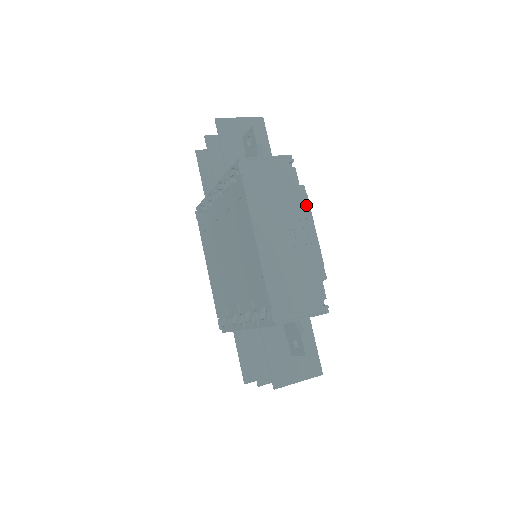
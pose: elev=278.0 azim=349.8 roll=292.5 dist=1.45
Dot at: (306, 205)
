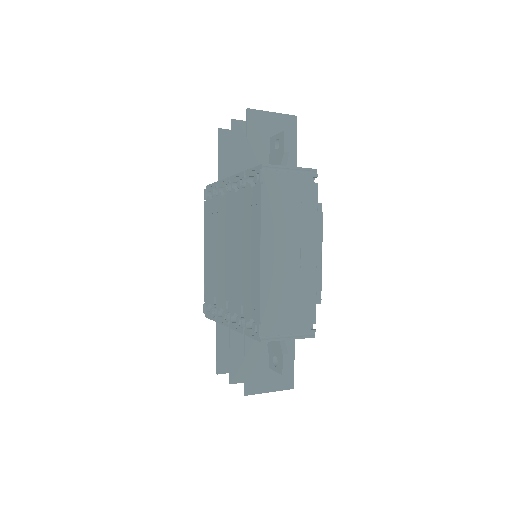
Dot at: (319, 225)
